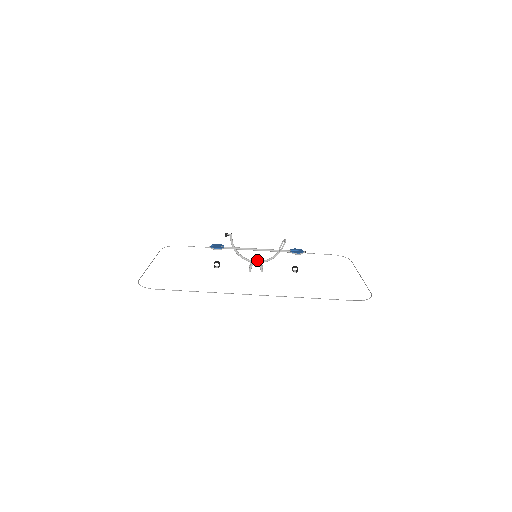
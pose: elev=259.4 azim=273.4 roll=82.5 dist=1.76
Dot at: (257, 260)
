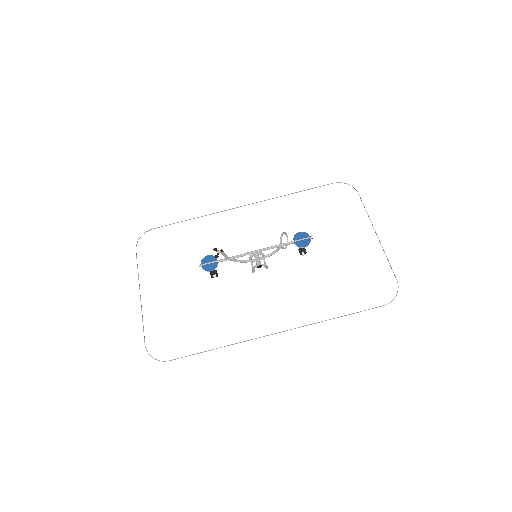
Dot at: (258, 258)
